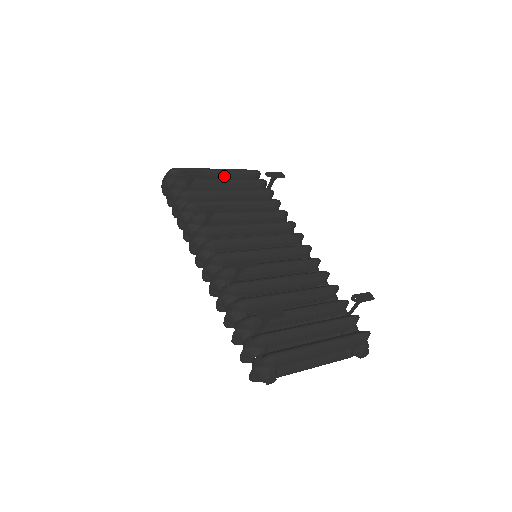
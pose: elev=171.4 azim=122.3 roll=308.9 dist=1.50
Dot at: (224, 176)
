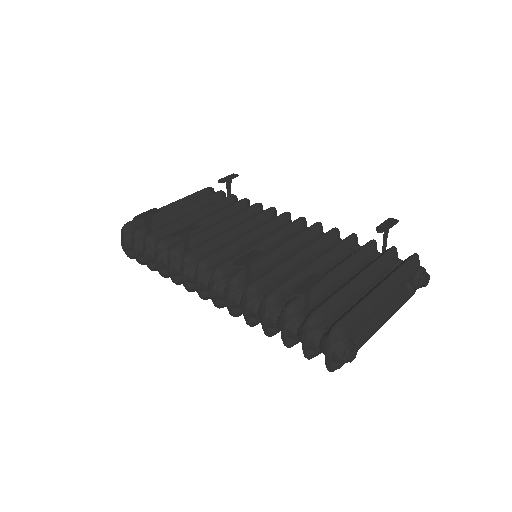
Dot at: occluded
